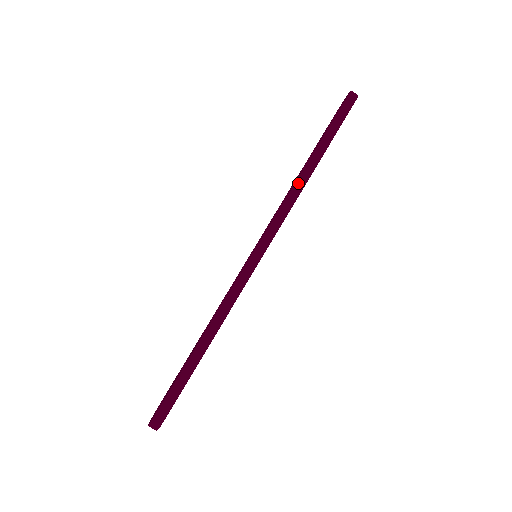
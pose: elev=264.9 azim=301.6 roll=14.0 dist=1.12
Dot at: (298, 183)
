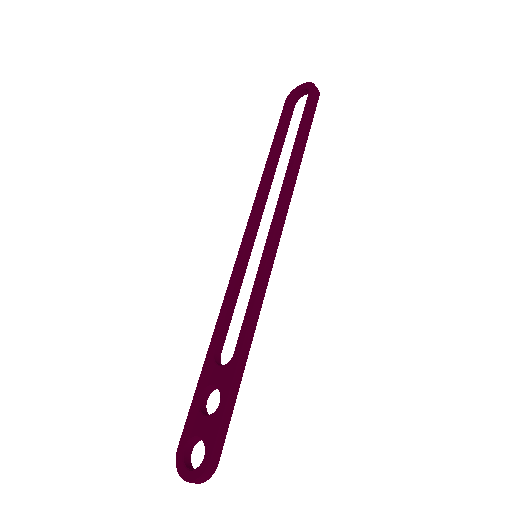
Dot at: (293, 177)
